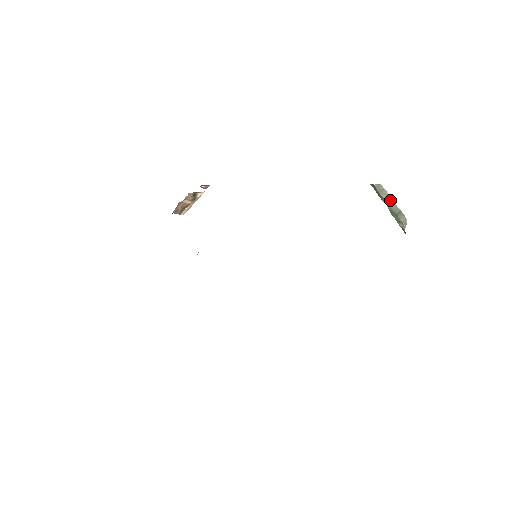
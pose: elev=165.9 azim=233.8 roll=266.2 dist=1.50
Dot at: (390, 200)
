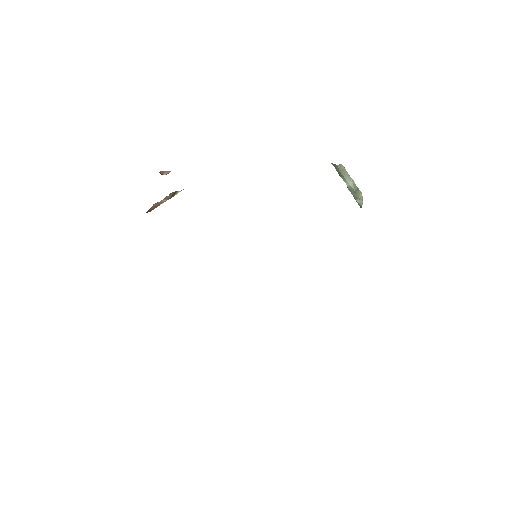
Dot at: (350, 179)
